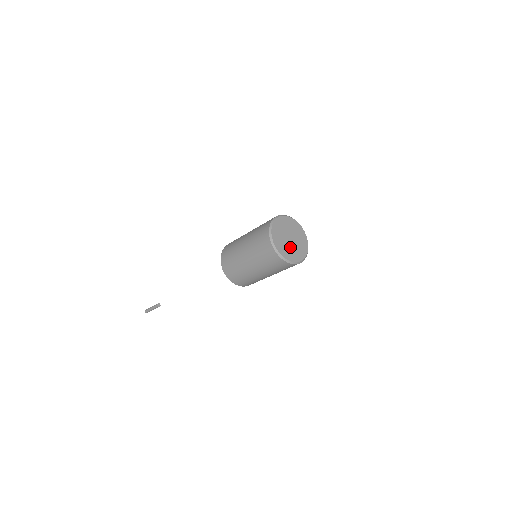
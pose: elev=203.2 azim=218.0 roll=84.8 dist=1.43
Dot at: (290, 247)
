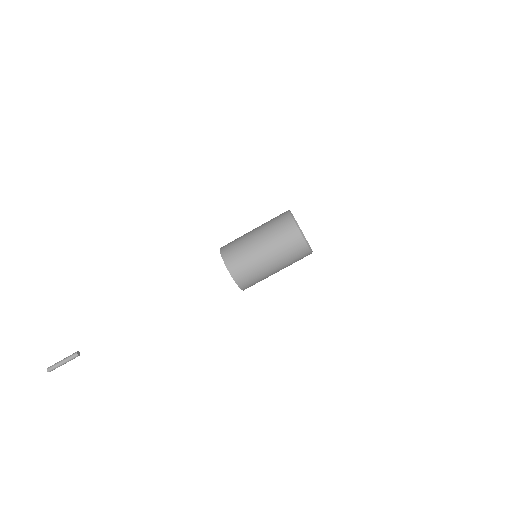
Dot at: occluded
